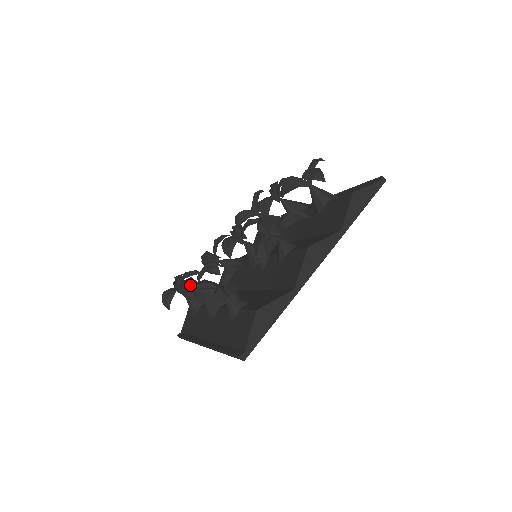
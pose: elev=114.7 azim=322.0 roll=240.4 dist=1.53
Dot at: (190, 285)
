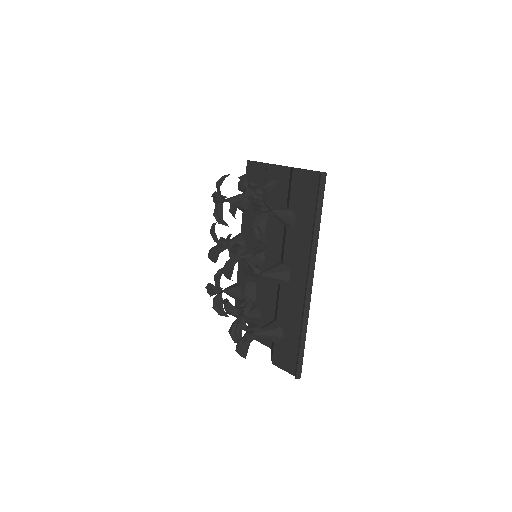
Dot at: (251, 256)
